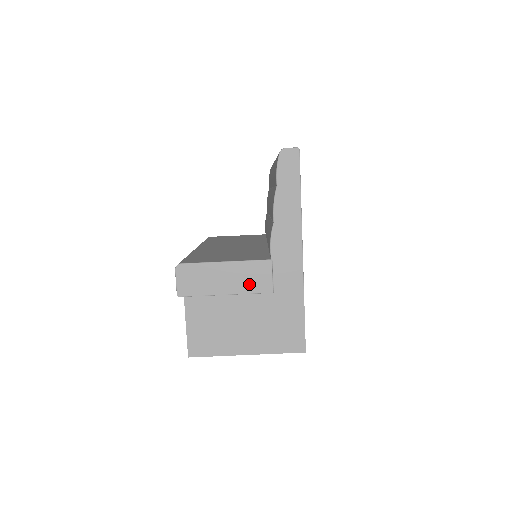
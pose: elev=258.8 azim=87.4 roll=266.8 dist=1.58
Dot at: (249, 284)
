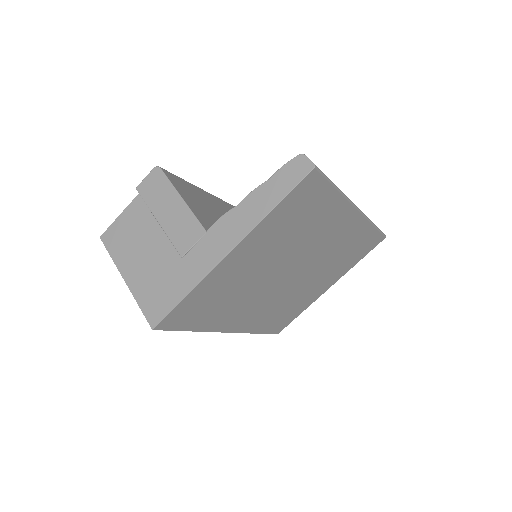
Dot at: (177, 232)
